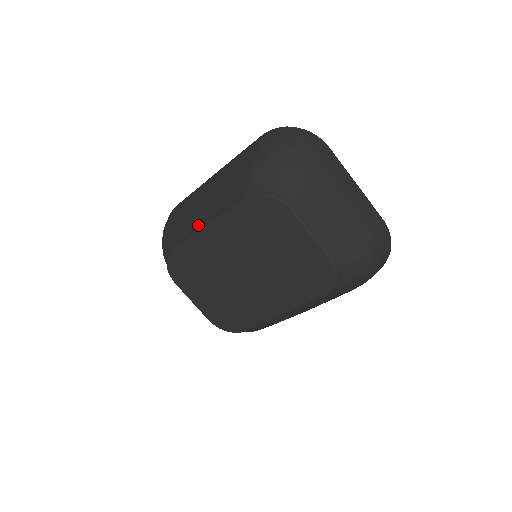
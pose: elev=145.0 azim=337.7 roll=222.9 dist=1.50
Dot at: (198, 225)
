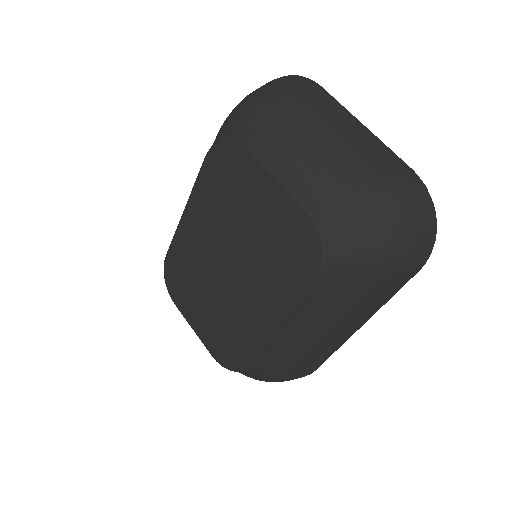
Dot at: occluded
